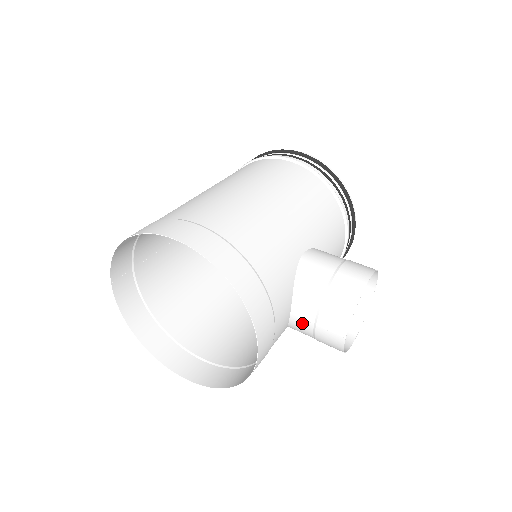
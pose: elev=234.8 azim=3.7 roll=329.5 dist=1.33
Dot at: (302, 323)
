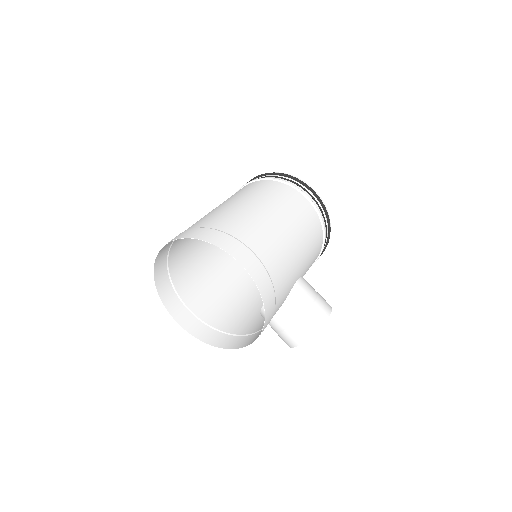
Dot at: (276, 324)
